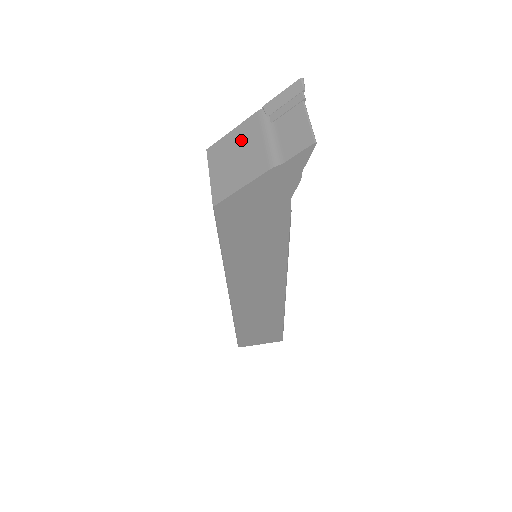
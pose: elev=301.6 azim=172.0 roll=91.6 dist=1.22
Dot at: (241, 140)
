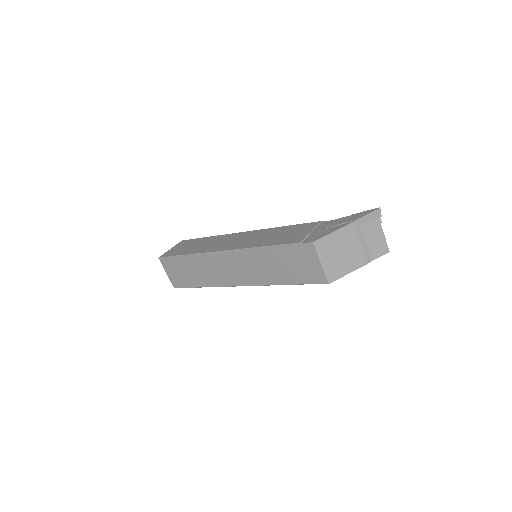
Dot at: (343, 241)
